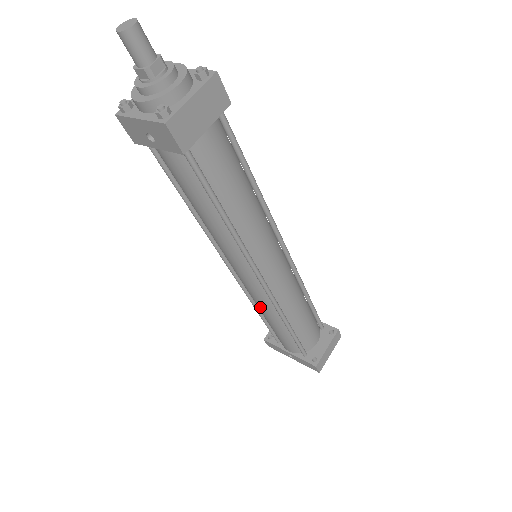
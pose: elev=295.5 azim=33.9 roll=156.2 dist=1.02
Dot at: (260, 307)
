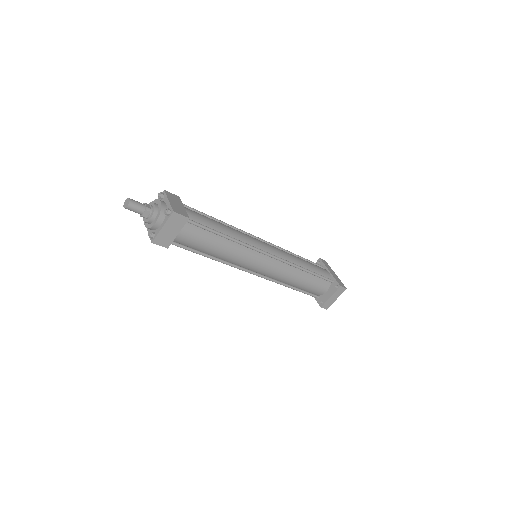
Dot at: occluded
